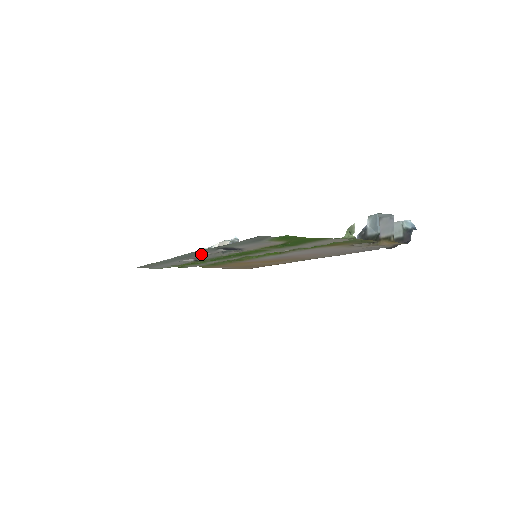
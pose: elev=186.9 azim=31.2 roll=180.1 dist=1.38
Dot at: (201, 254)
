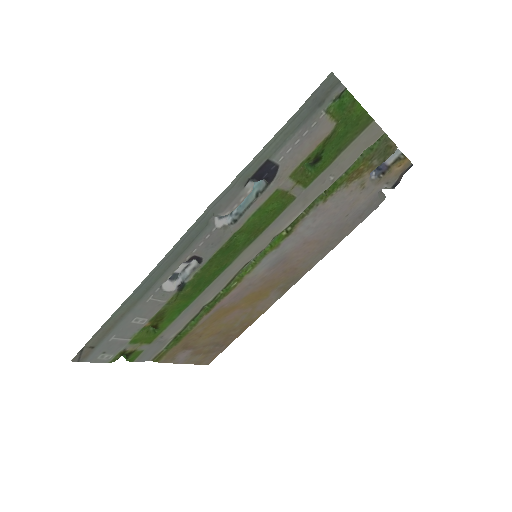
Dot at: (211, 226)
